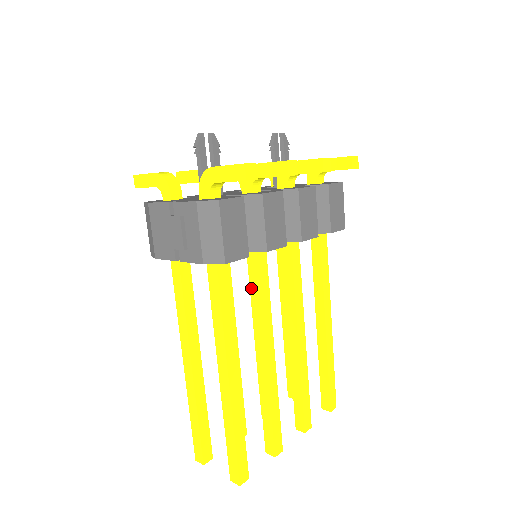
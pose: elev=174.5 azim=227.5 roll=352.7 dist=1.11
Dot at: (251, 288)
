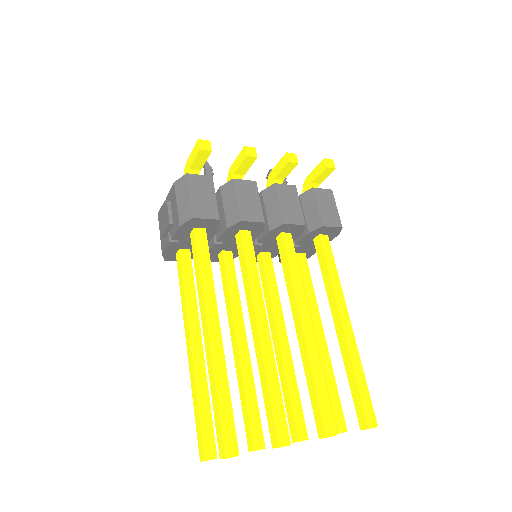
Dot at: (241, 268)
